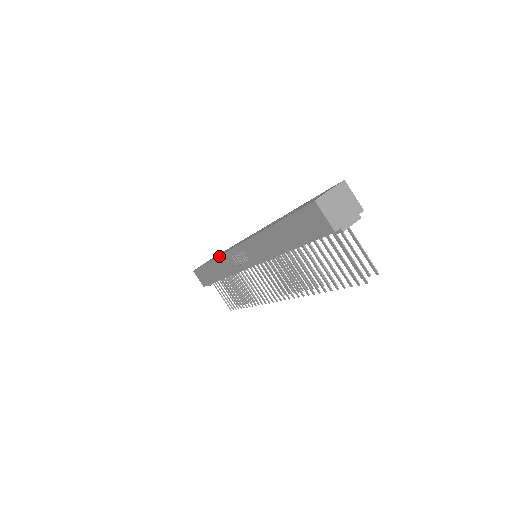
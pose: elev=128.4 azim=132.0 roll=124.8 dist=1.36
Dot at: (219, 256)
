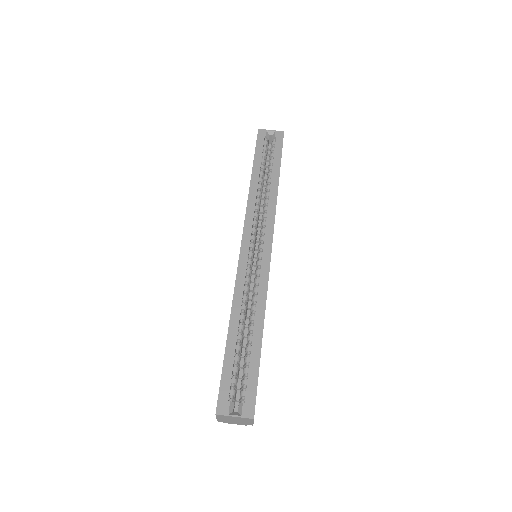
Dot at: (247, 205)
